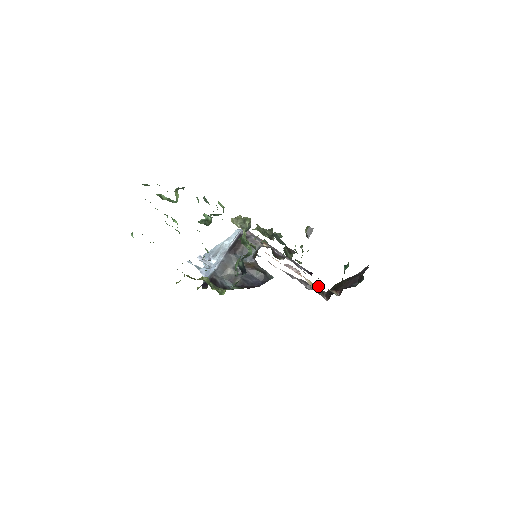
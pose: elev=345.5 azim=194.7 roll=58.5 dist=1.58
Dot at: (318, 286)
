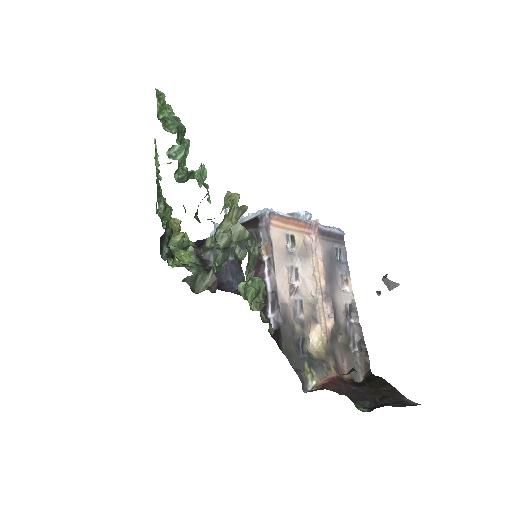
Dot at: (324, 356)
